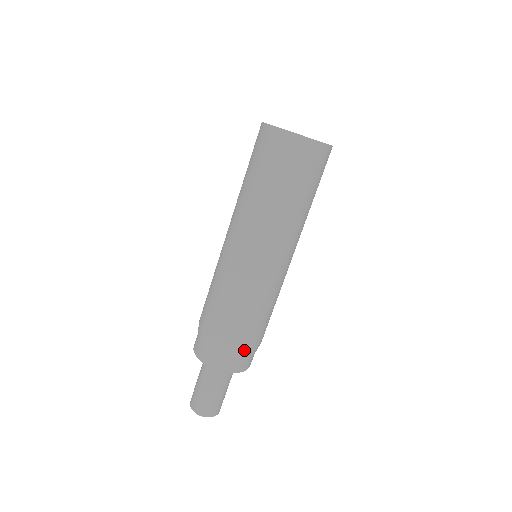
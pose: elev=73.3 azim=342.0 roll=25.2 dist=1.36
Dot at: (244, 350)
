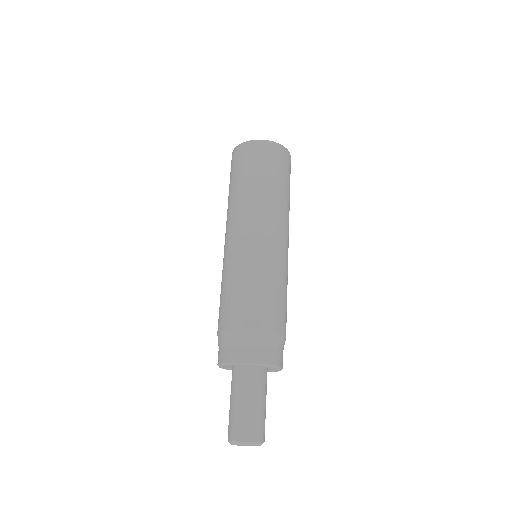
Dot at: (284, 338)
